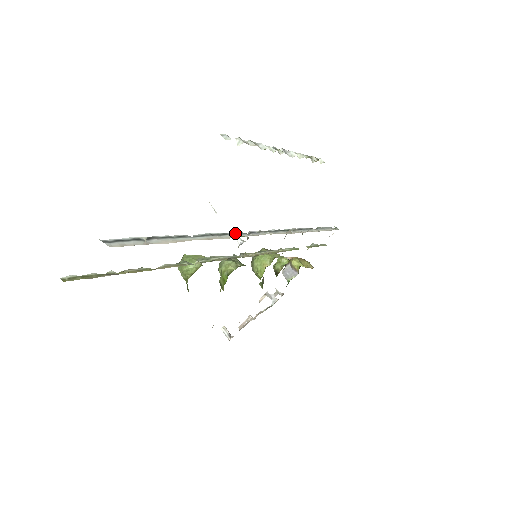
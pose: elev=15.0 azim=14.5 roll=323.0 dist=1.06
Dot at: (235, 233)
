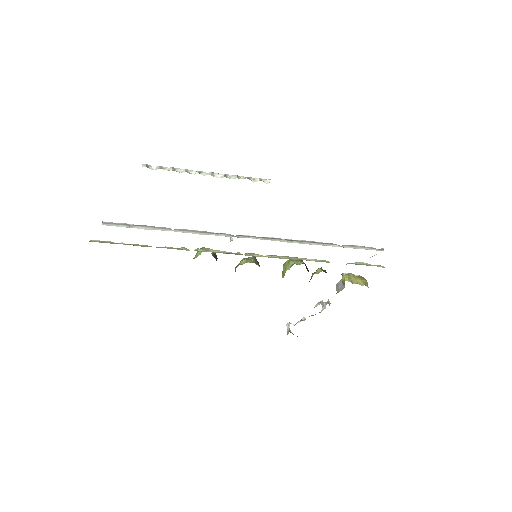
Dot at: (220, 233)
